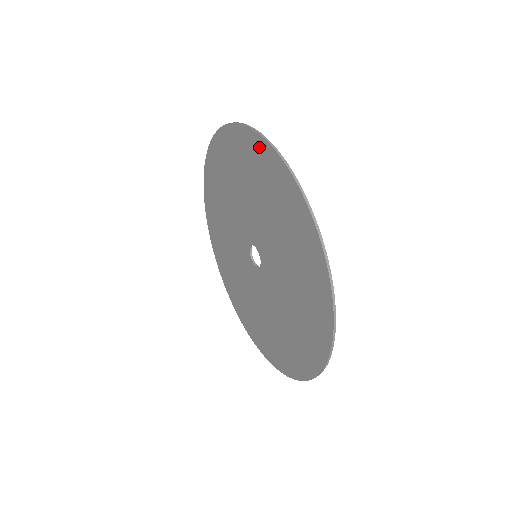
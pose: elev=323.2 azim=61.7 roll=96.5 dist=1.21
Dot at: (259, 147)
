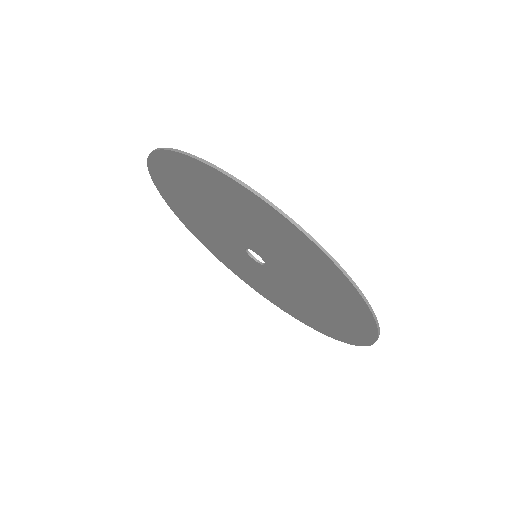
Dot at: (286, 226)
